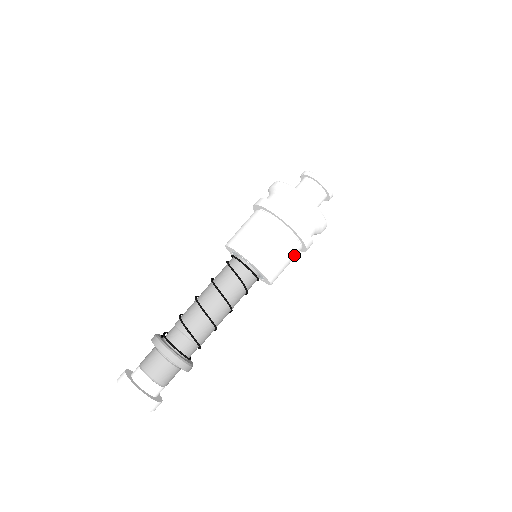
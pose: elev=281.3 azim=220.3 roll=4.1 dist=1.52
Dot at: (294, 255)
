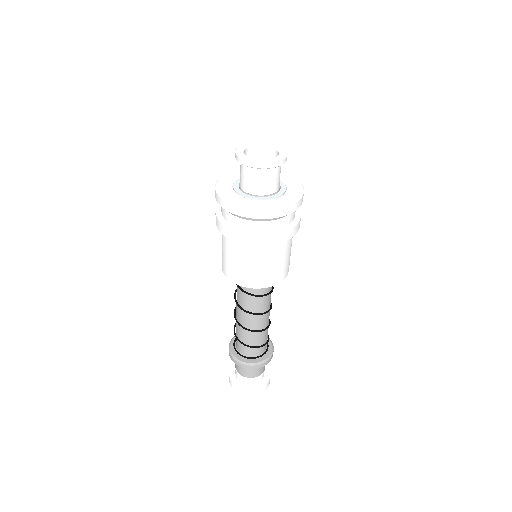
Dot at: (277, 252)
